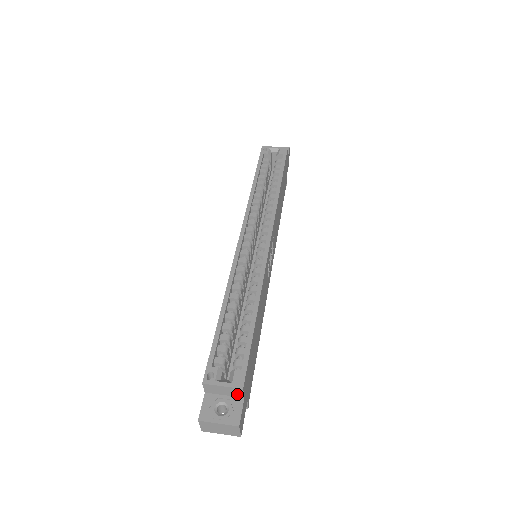
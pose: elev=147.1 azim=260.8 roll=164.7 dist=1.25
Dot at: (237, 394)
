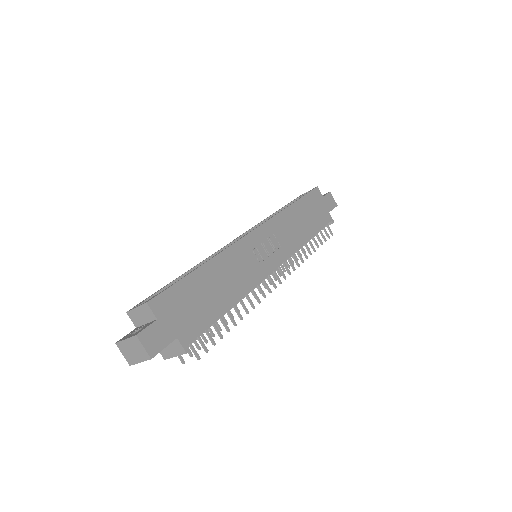
Dot at: (150, 316)
